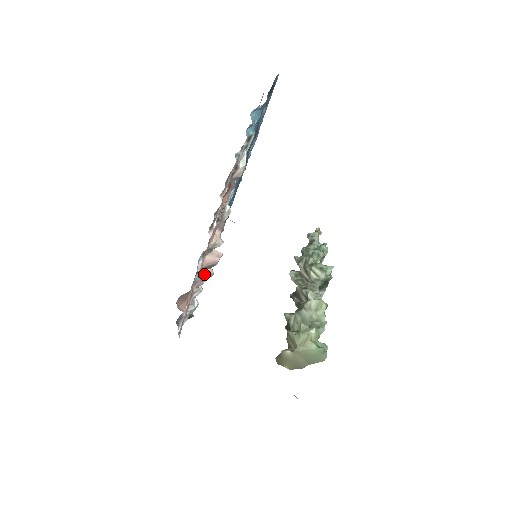
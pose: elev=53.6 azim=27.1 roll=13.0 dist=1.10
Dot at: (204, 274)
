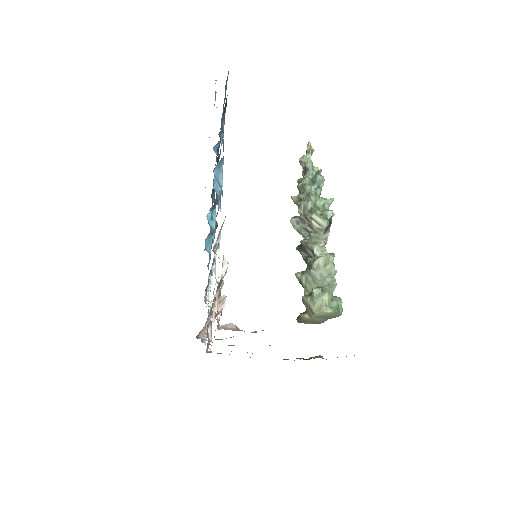
Dot at: occluded
